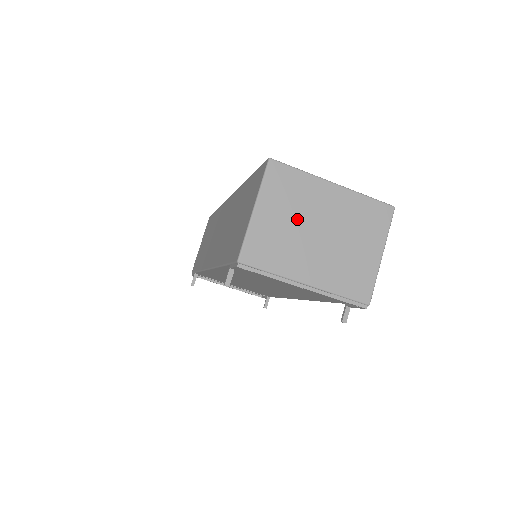
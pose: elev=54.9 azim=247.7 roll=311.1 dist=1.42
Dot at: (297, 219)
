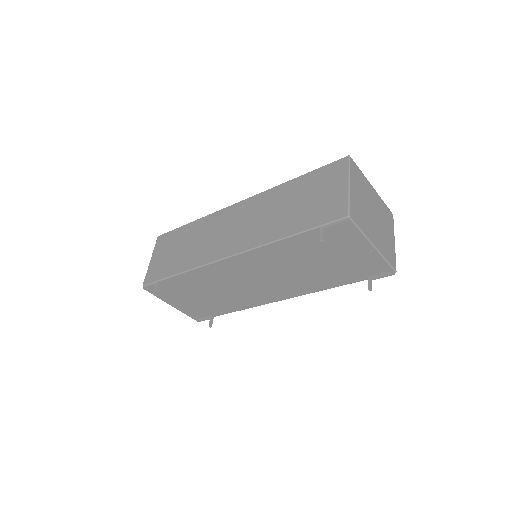
Dot at: (365, 201)
